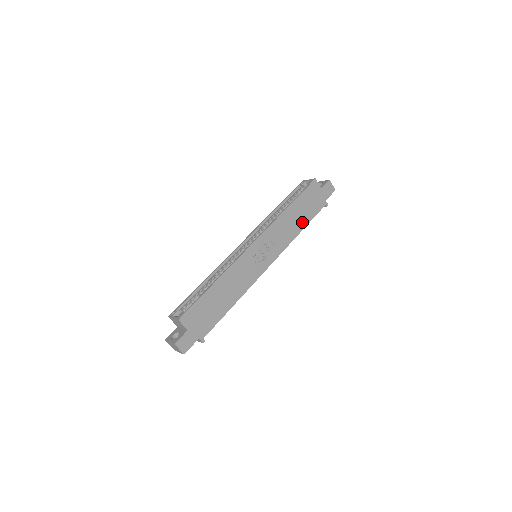
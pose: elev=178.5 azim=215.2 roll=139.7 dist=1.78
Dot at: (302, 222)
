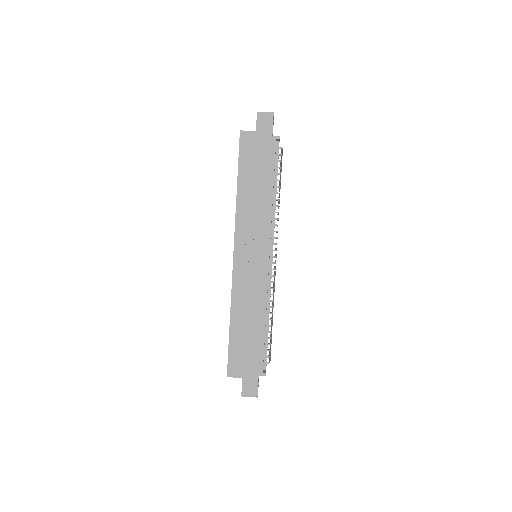
Dot at: (265, 186)
